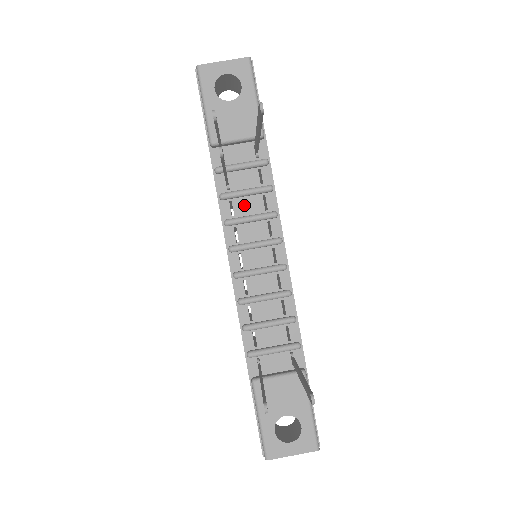
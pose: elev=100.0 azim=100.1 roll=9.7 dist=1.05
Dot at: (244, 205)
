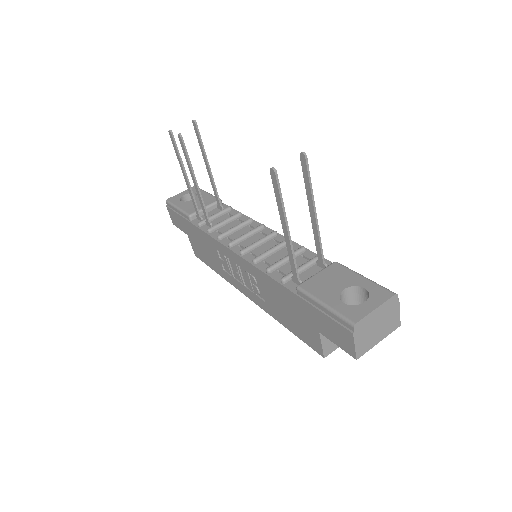
Dot at: (227, 228)
